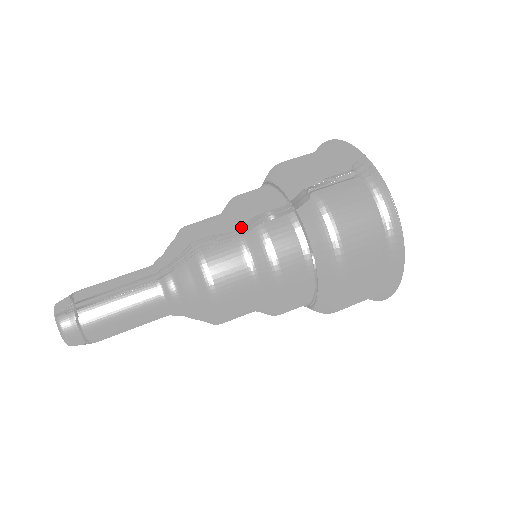
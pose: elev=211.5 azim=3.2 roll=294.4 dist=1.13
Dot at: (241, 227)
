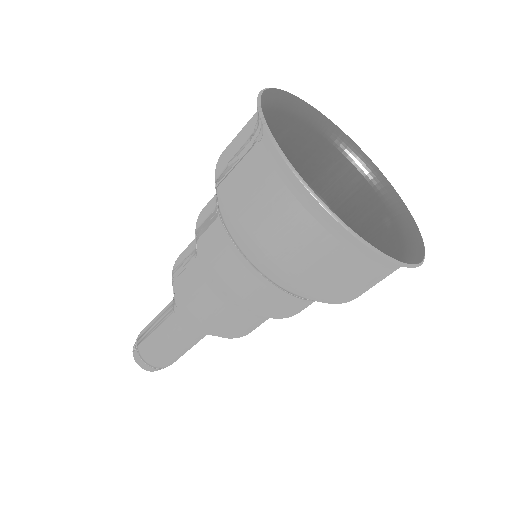
Dot at: occluded
